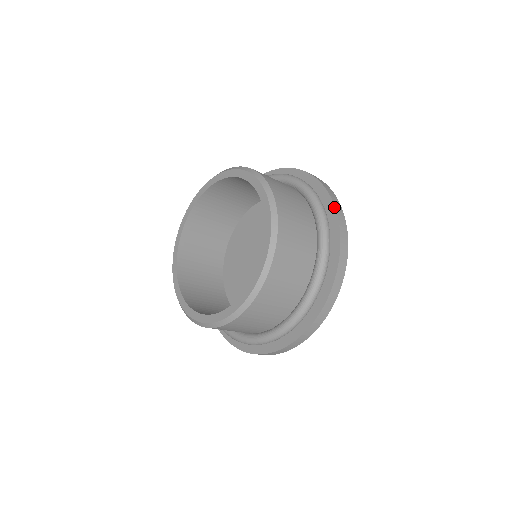
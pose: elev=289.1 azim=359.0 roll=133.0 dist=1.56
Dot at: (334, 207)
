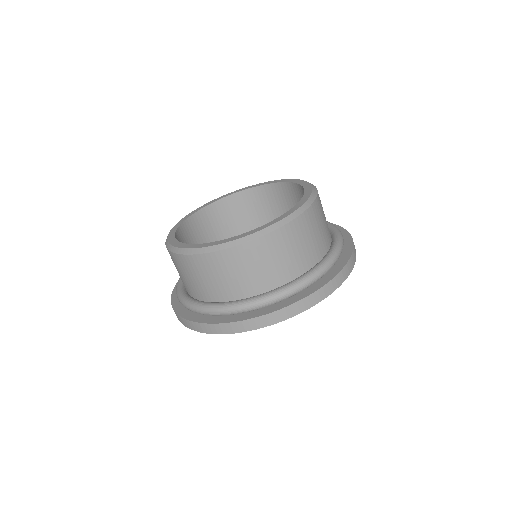
Dot at: (336, 274)
